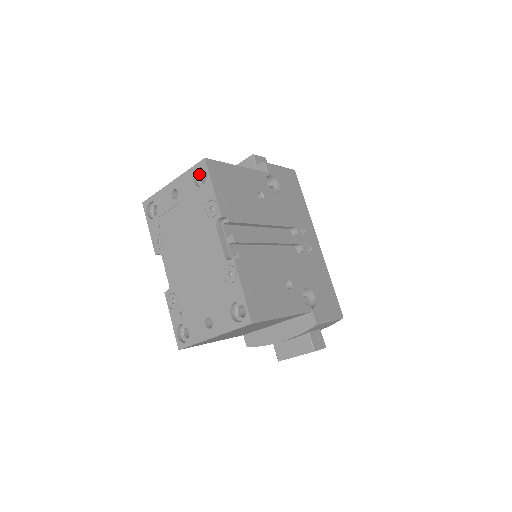
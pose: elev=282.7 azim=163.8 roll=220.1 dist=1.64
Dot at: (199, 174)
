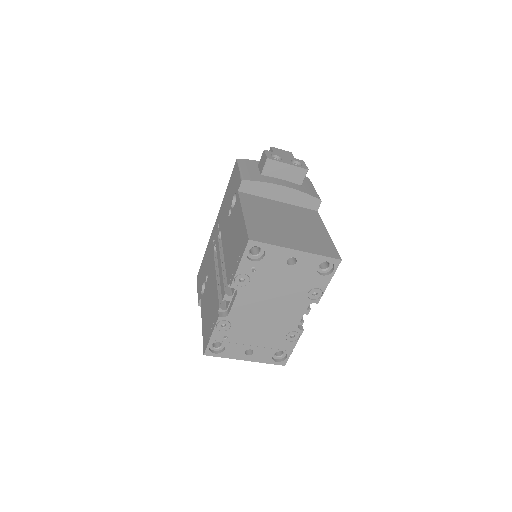
Dot at: (324, 261)
